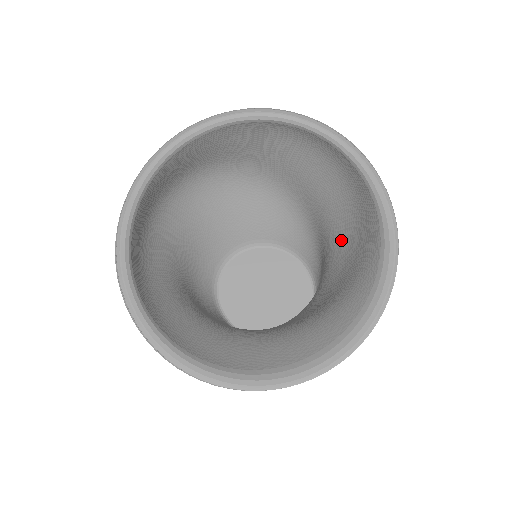
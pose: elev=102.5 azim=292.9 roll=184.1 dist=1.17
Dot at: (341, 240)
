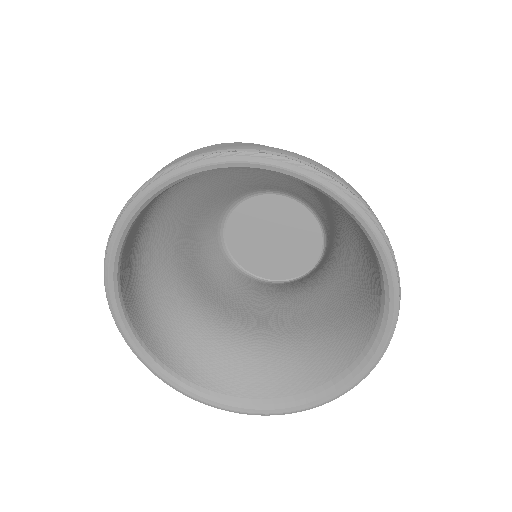
Dot at: (348, 256)
